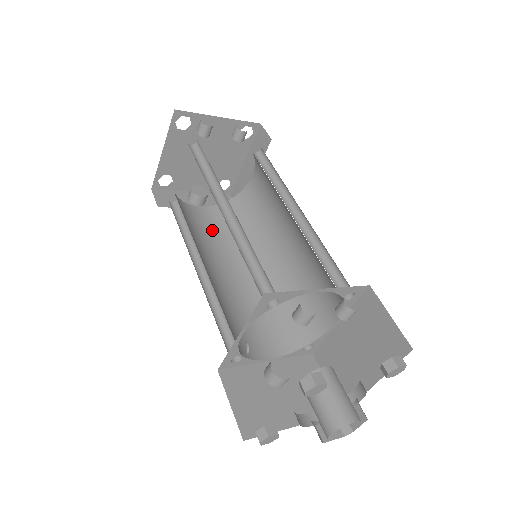
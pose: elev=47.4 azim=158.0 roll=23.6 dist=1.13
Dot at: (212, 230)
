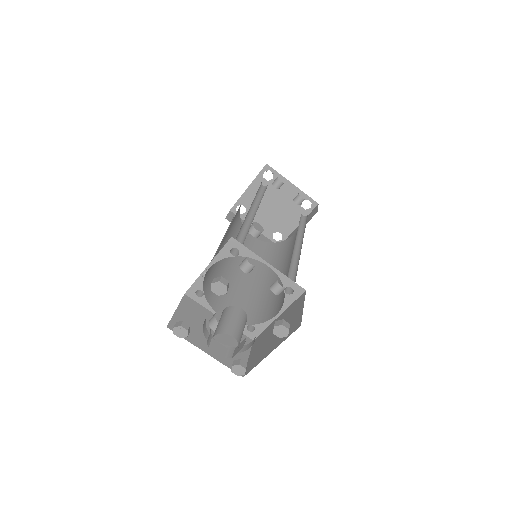
Dot at: (248, 248)
